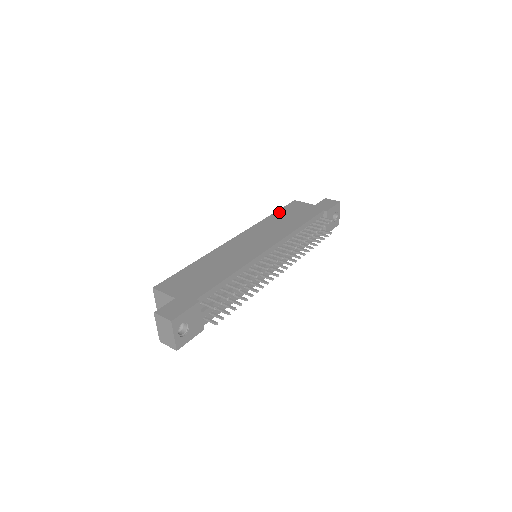
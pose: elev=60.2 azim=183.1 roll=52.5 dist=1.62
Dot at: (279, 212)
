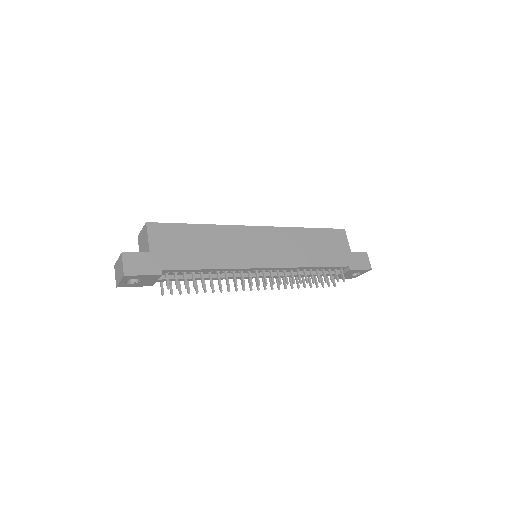
Dot at: (318, 231)
